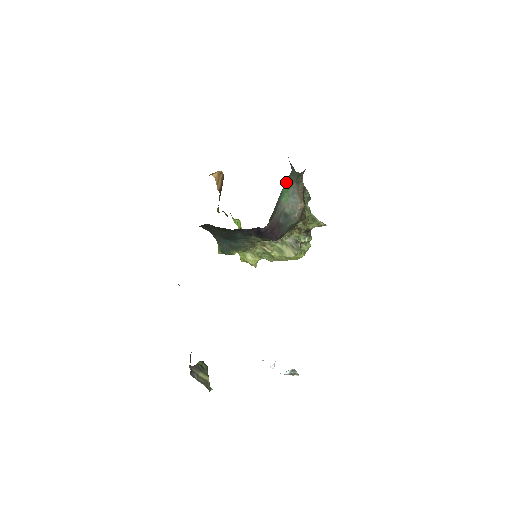
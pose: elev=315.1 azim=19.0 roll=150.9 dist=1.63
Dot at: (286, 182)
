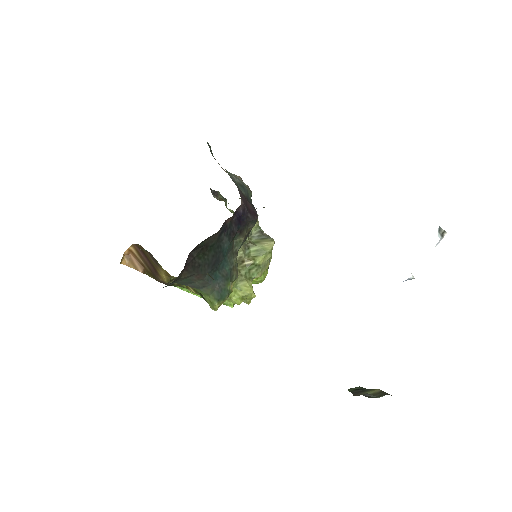
Dot at: occluded
